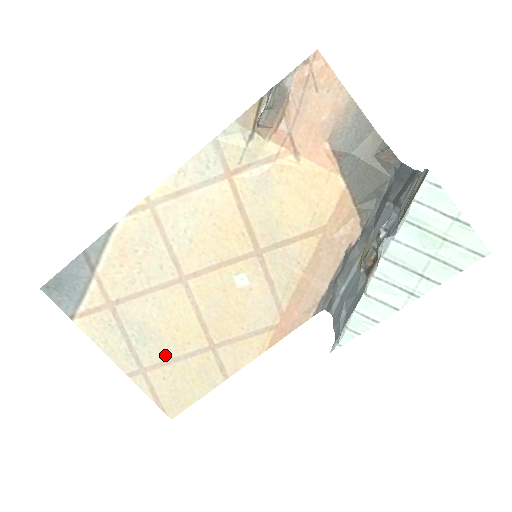
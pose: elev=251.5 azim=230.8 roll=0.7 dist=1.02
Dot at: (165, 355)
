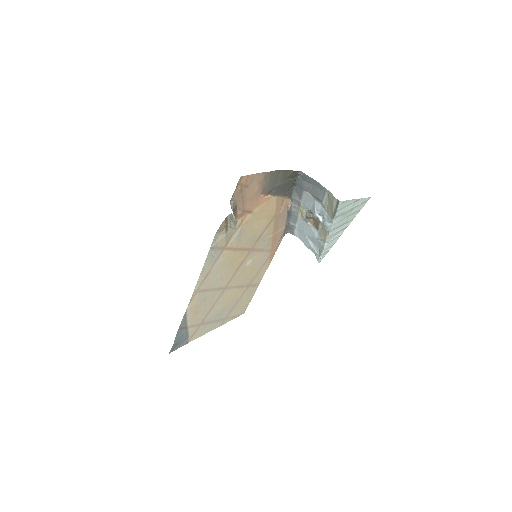
Dot at: (231, 307)
